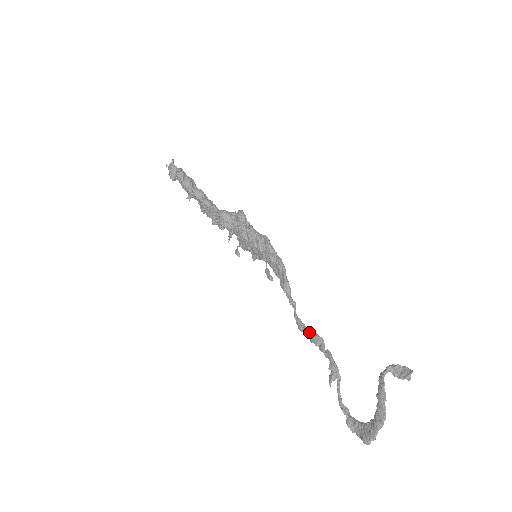
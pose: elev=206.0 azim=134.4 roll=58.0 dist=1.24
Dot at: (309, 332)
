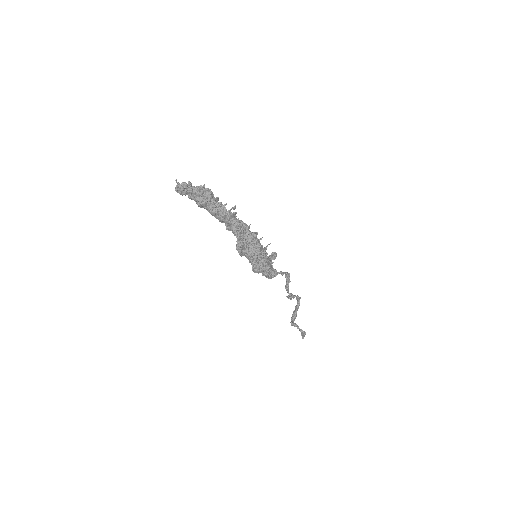
Dot at: (286, 284)
